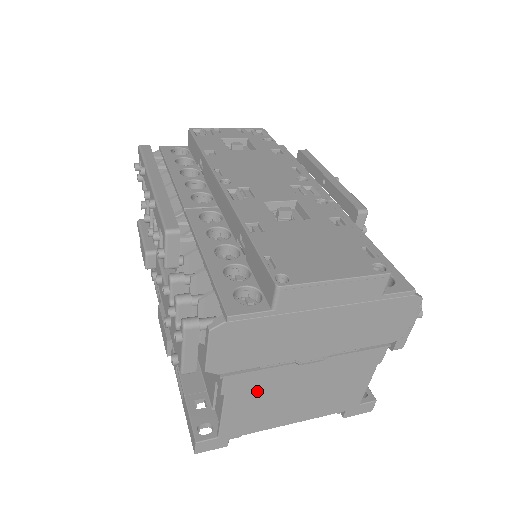
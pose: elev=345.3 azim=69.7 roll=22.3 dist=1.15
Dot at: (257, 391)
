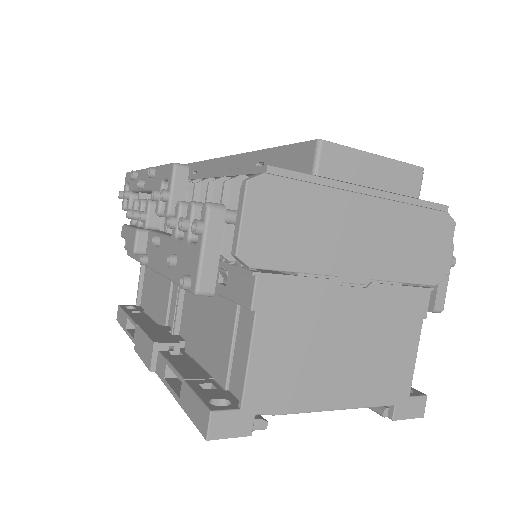
Dot at: (294, 319)
